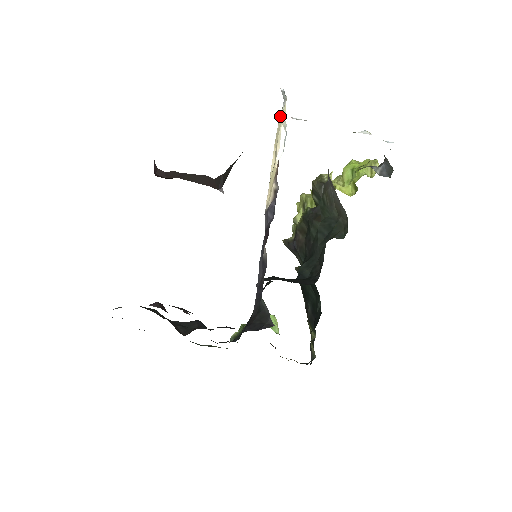
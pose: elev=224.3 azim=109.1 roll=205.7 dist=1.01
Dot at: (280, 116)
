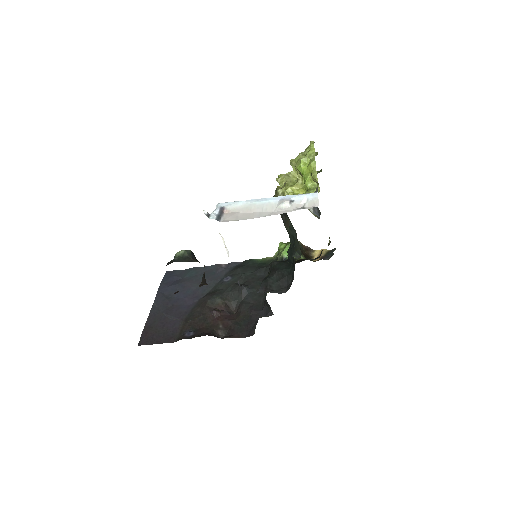
Dot at: occluded
